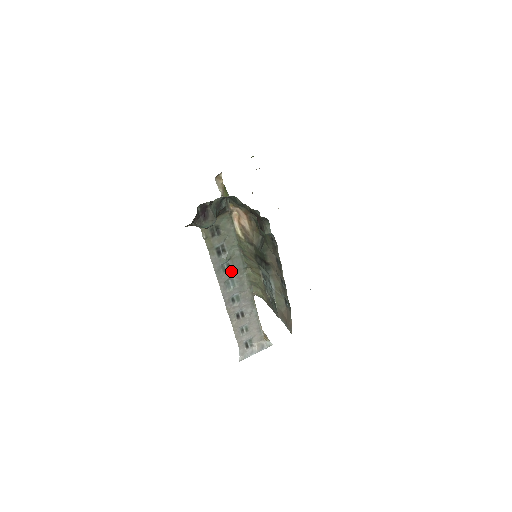
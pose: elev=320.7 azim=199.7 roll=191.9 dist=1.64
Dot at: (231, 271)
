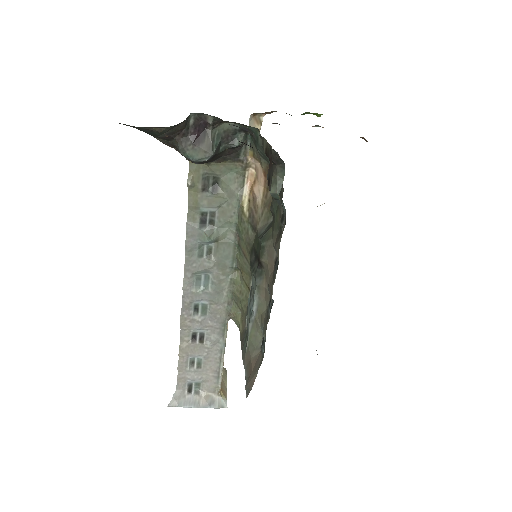
Dot at: (210, 261)
